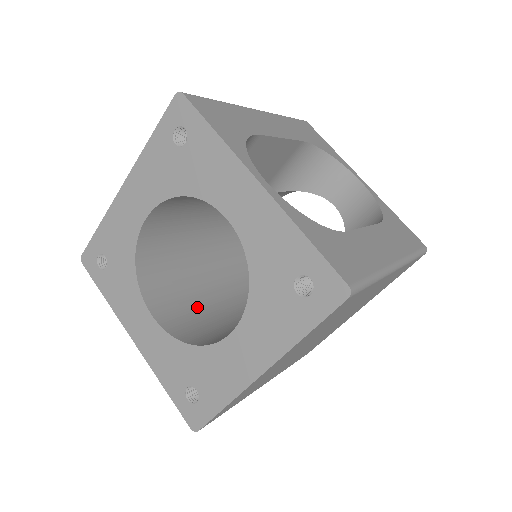
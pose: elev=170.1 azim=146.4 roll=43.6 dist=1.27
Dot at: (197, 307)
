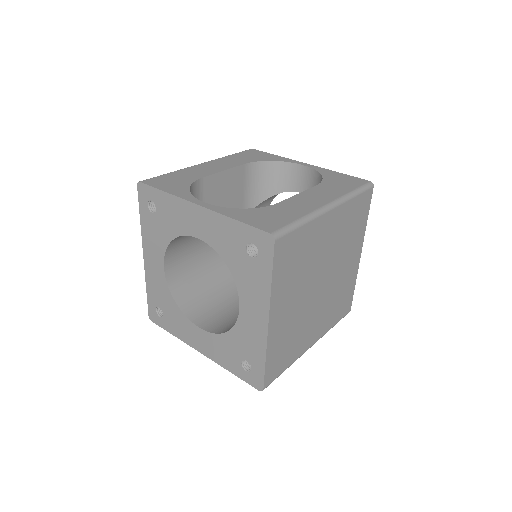
Dot at: (233, 311)
